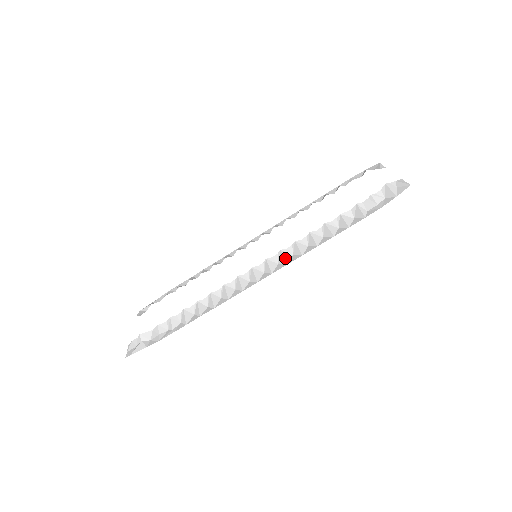
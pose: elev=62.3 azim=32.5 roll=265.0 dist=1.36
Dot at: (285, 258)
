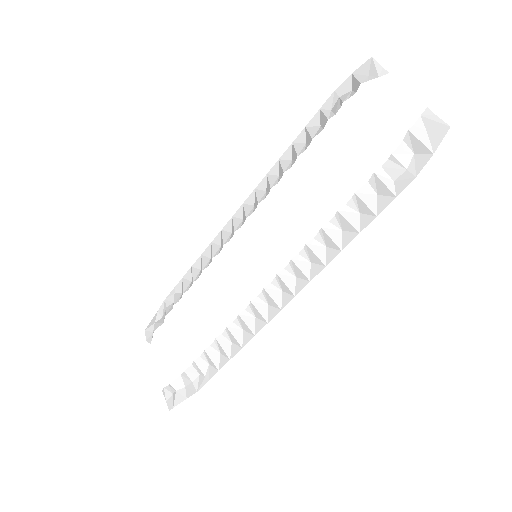
Dot at: (303, 272)
